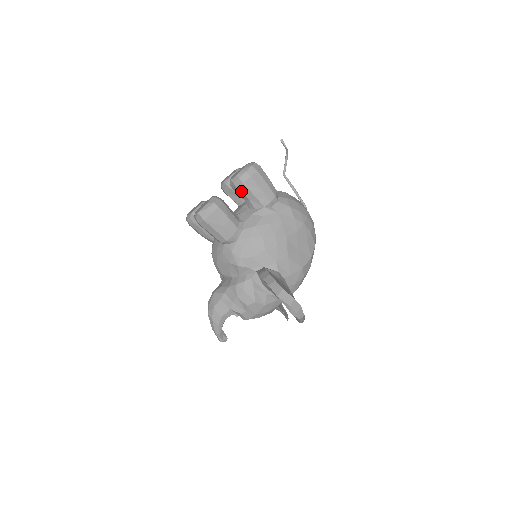
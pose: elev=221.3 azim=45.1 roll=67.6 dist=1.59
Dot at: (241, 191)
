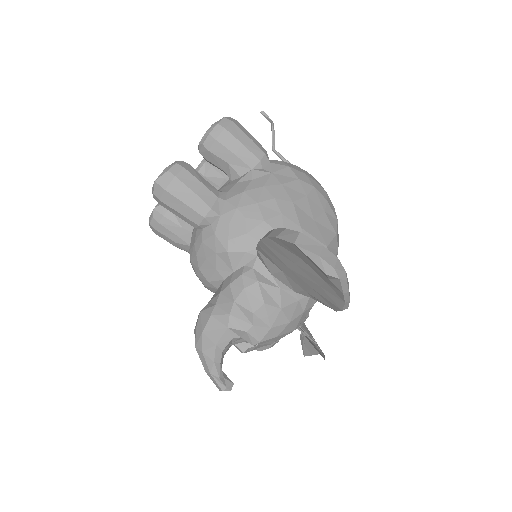
Dot at: (215, 154)
